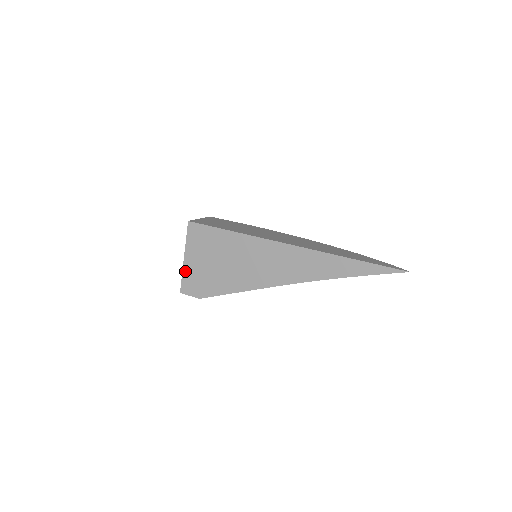
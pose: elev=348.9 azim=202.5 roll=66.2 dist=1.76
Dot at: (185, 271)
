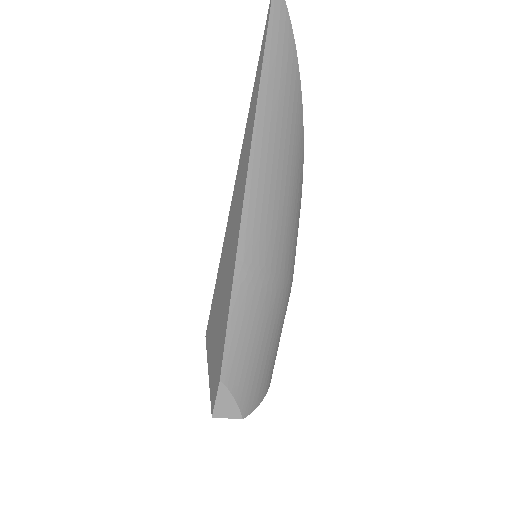
Dot at: (210, 382)
